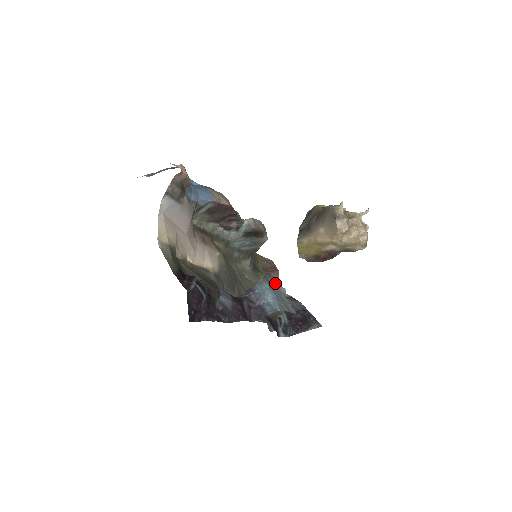
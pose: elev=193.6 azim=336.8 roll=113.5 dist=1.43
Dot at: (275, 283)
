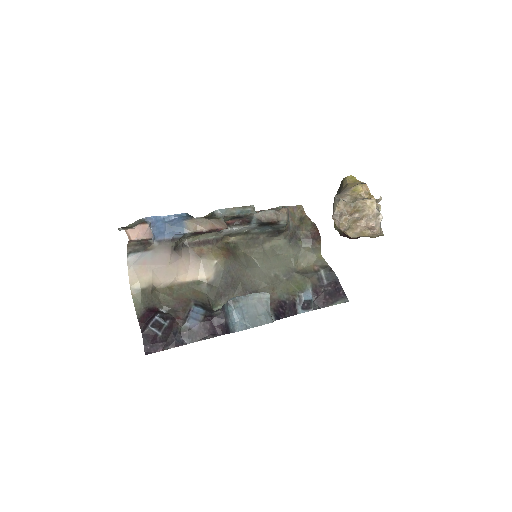
Dot at: (252, 296)
